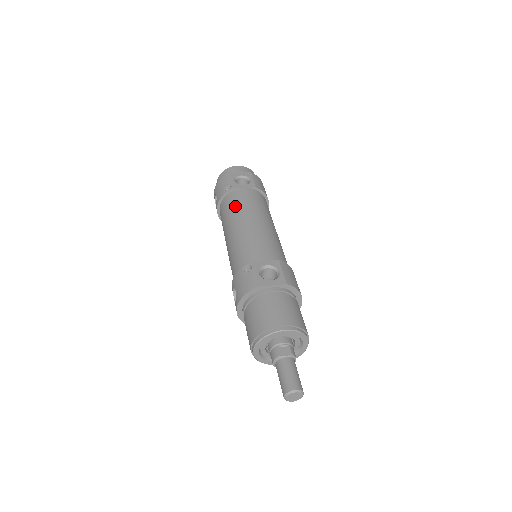
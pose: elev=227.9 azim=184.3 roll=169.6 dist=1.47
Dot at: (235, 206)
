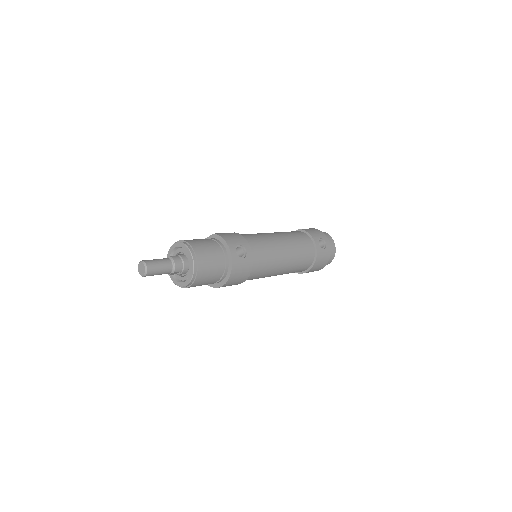
Dot at: occluded
